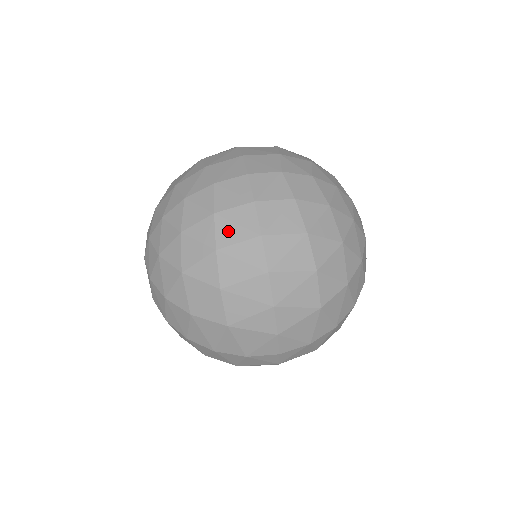
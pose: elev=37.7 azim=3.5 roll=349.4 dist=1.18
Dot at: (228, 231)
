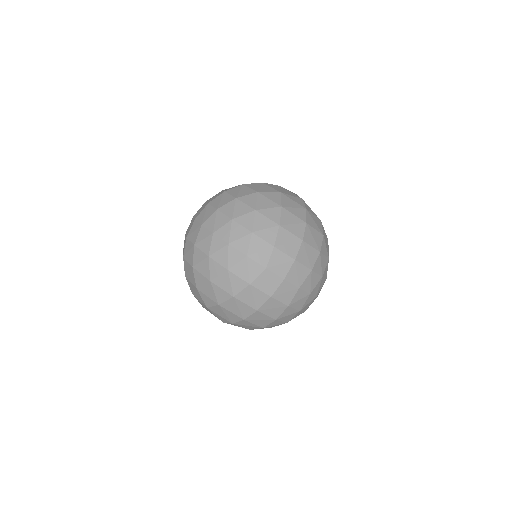
Dot at: (247, 296)
